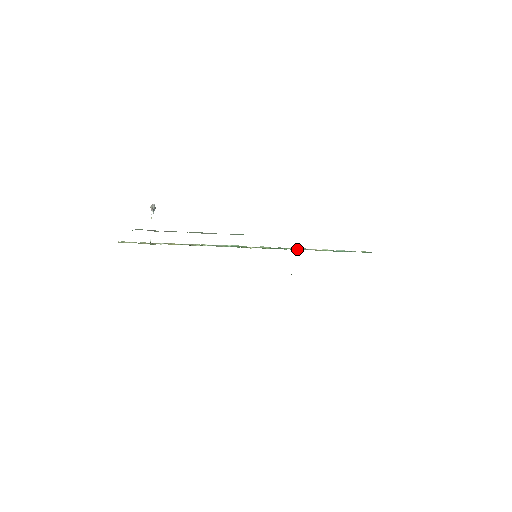
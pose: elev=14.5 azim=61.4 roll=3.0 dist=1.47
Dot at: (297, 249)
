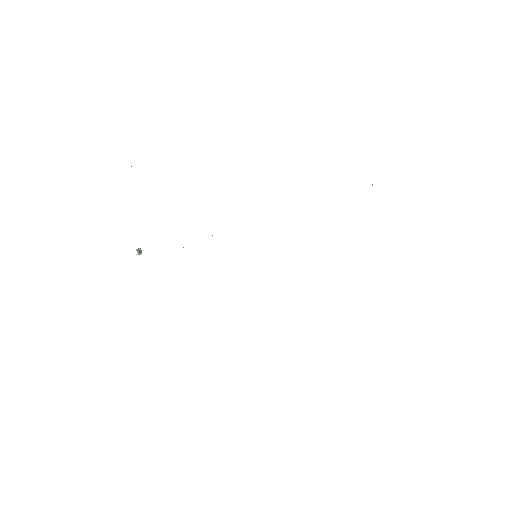
Dot at: occluded
